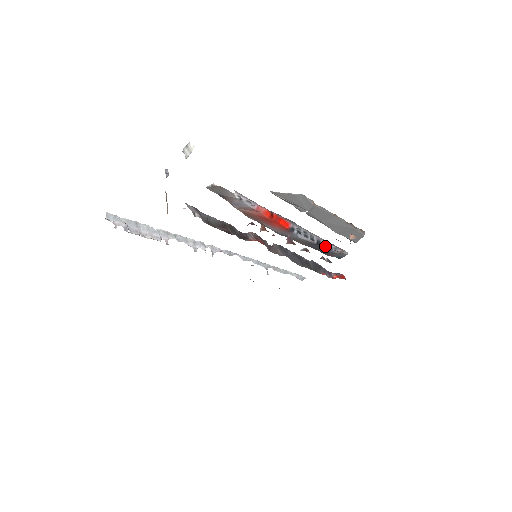
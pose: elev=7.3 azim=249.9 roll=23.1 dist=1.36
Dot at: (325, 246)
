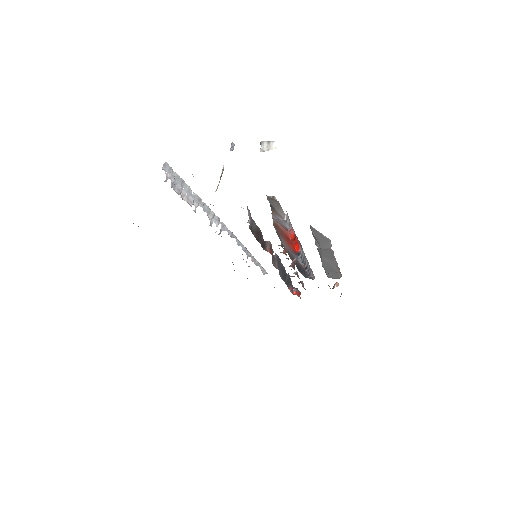
Dot at: (308, 272)
